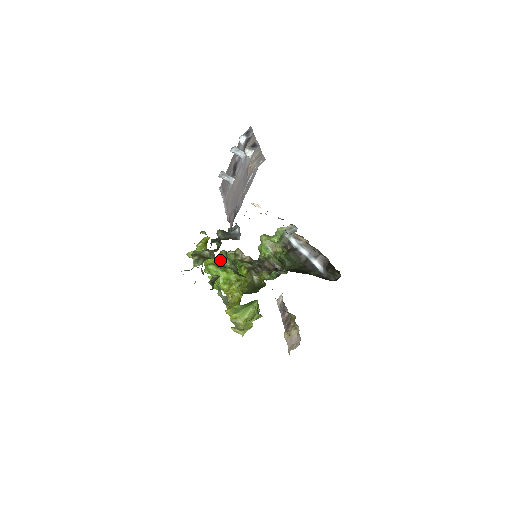
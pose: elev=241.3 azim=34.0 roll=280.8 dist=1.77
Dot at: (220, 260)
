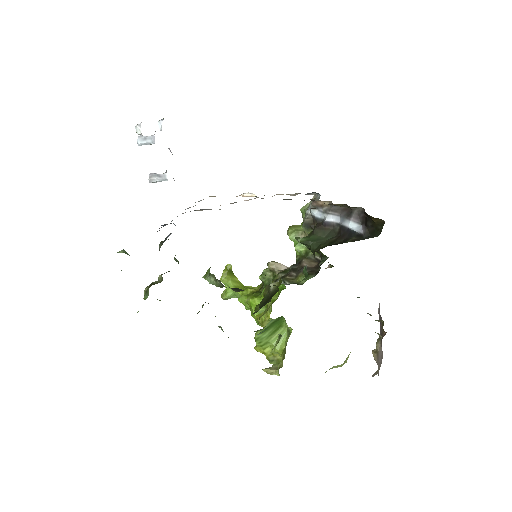
Dot at: (260, 287)
